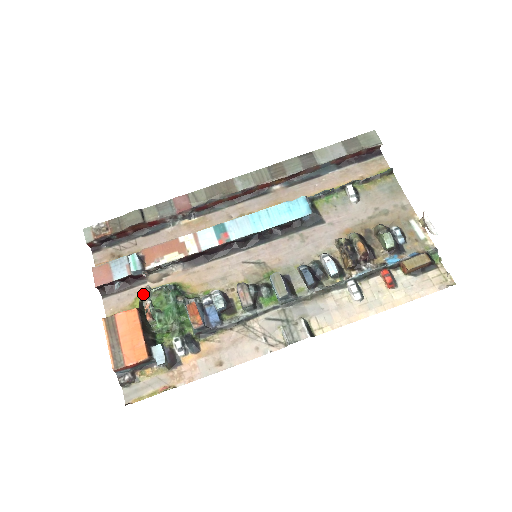
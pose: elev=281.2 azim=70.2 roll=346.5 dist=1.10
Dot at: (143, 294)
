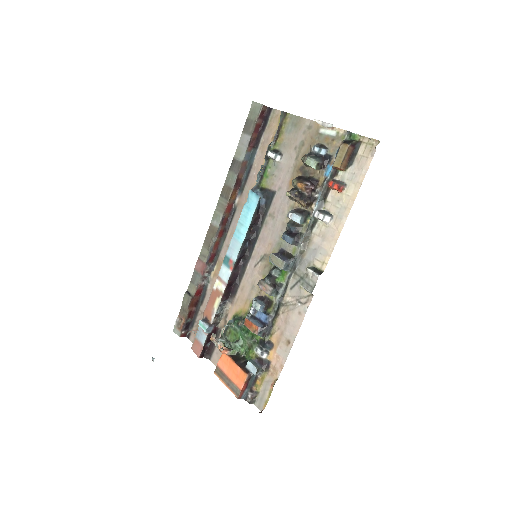
Dot at: (213, 341)
